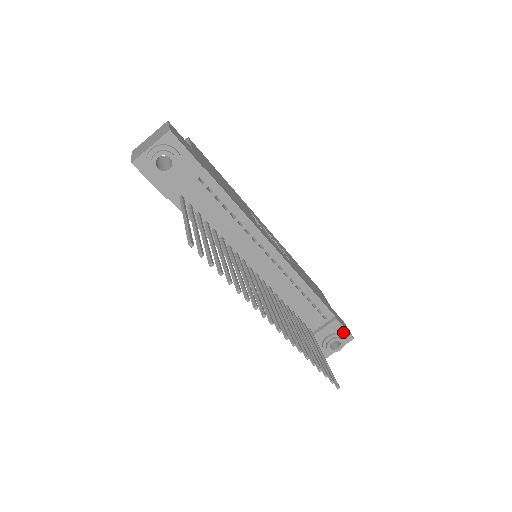
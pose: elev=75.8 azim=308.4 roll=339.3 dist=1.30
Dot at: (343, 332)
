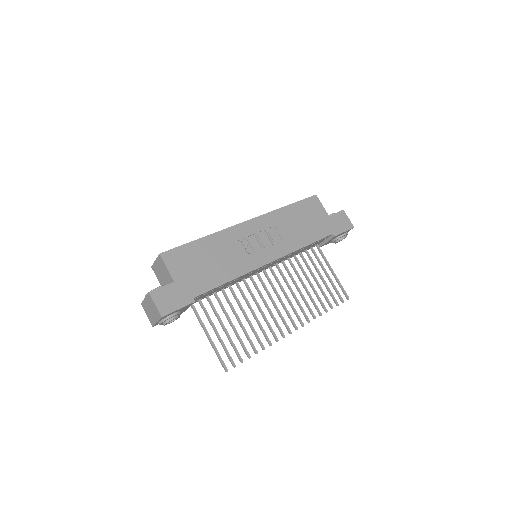
Dot at: (343, 233)
